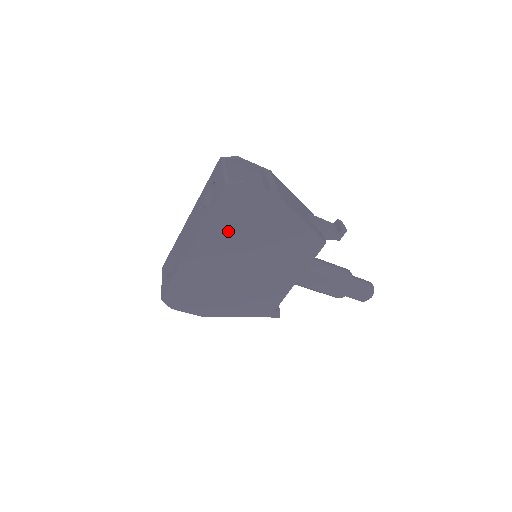
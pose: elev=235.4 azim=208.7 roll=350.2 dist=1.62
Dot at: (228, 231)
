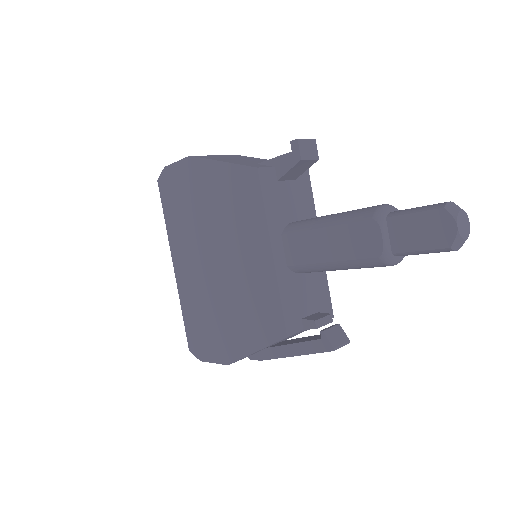
Dot at: (183, 227)
